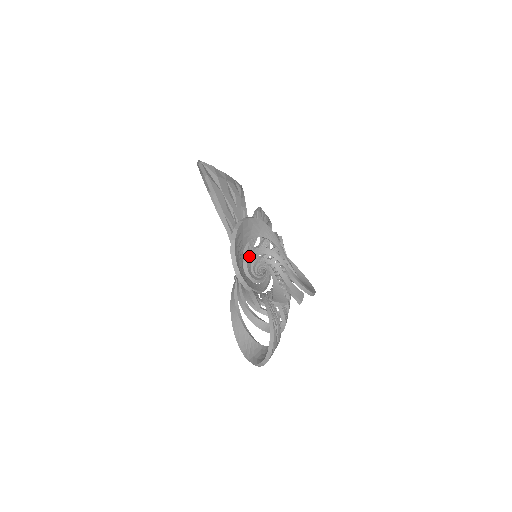
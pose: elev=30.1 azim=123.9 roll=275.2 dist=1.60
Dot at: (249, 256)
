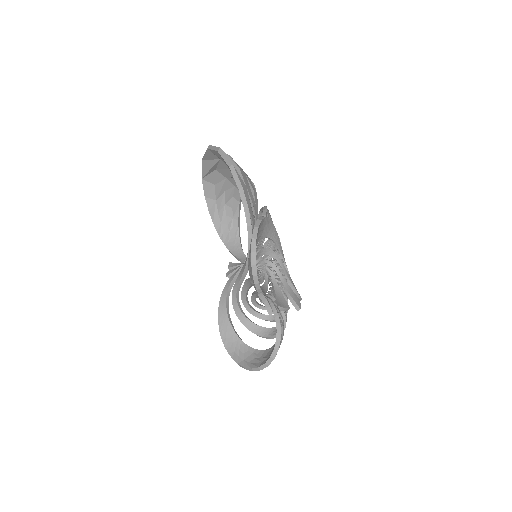
Dot at: occluded
